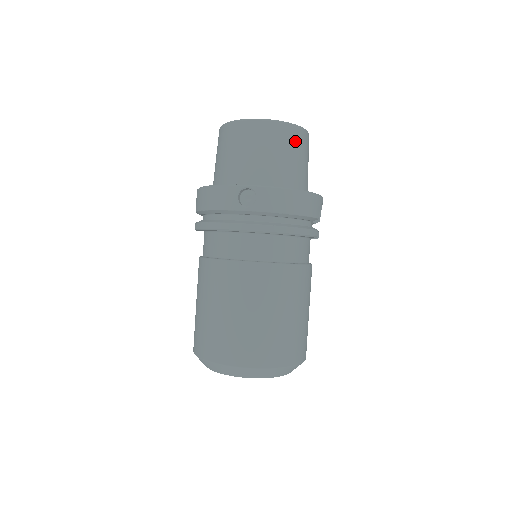
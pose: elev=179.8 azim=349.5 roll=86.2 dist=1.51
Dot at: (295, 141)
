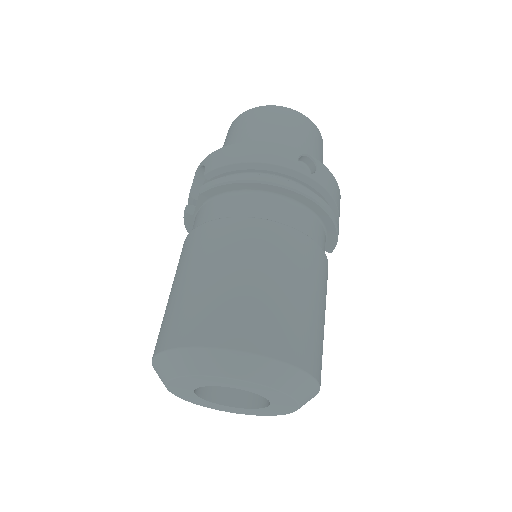
Dot at: occluded
